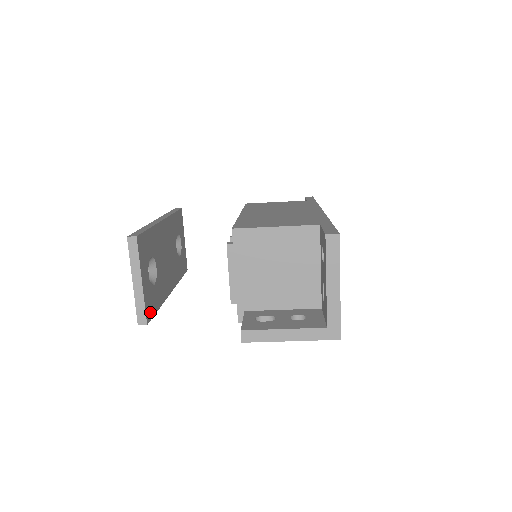
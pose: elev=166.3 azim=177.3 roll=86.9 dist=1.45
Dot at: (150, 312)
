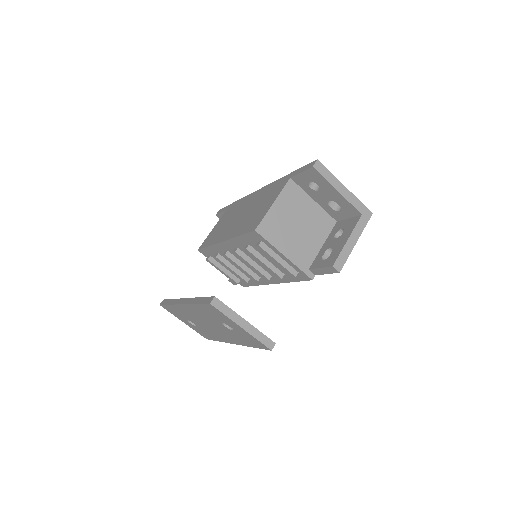
Dot at: occluded
